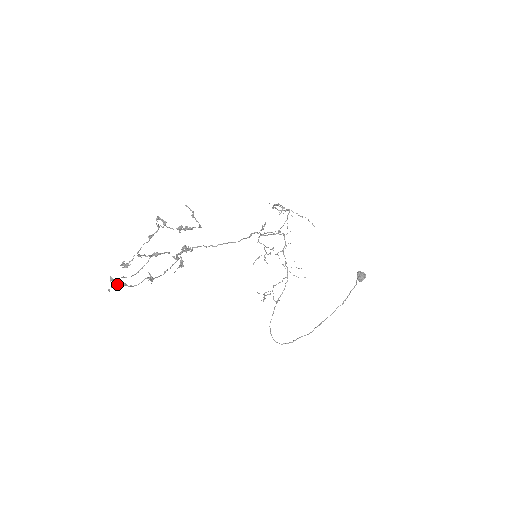
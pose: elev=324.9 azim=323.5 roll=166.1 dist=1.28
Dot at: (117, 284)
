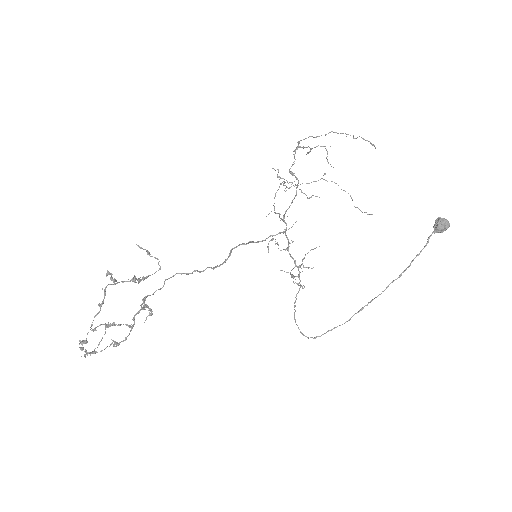
Dot at: occluded
